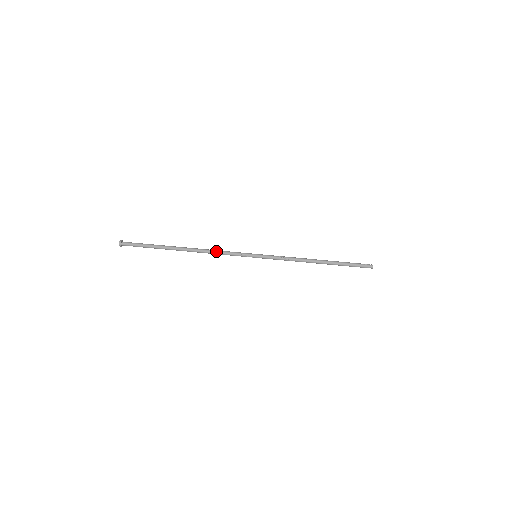
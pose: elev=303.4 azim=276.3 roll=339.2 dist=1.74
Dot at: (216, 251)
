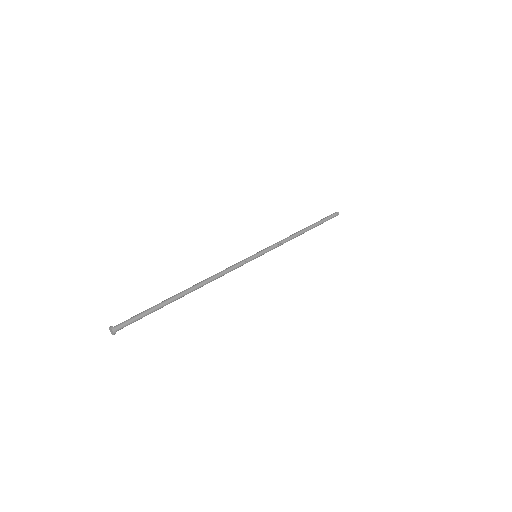
Dot at: (221, 273)
